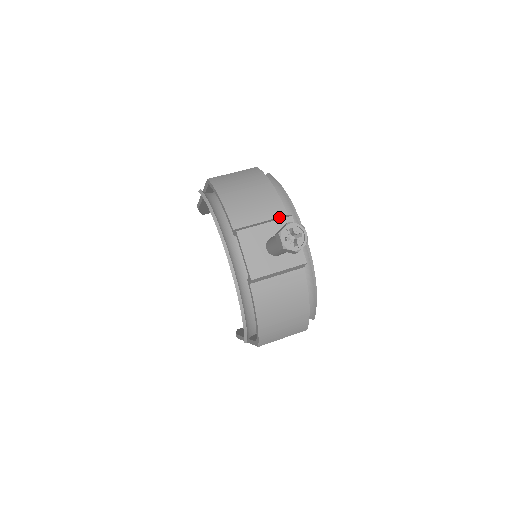
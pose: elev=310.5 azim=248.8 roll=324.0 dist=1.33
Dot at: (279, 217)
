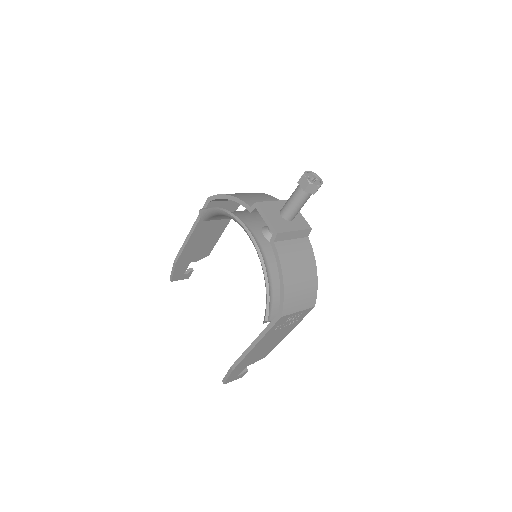
Dot at: occluded
